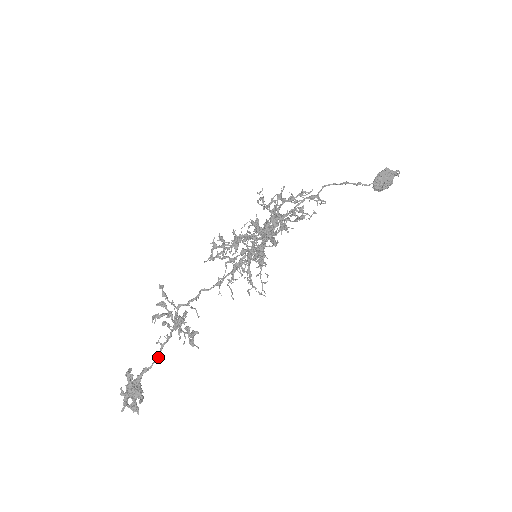
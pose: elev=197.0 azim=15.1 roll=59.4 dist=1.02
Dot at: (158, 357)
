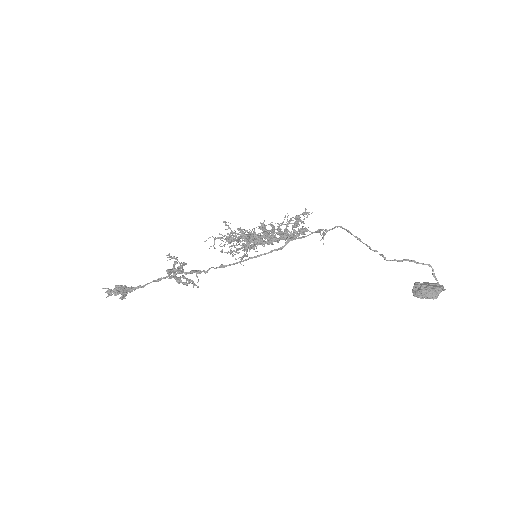
Dot at: (150, 282)
